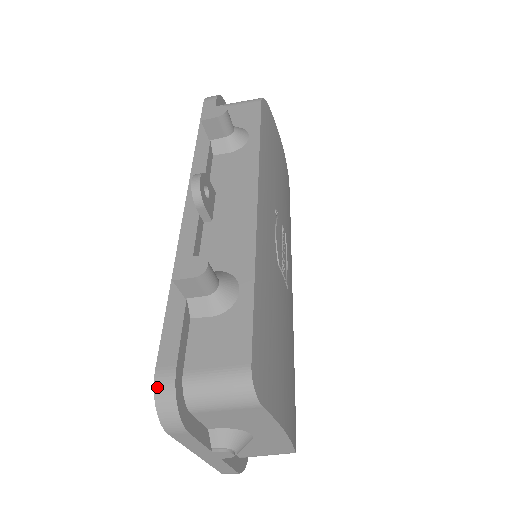
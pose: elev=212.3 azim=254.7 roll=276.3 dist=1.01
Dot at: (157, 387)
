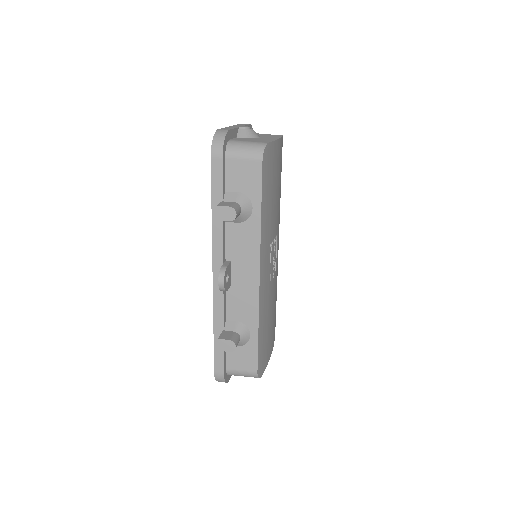
Dot at: (216, 378)
